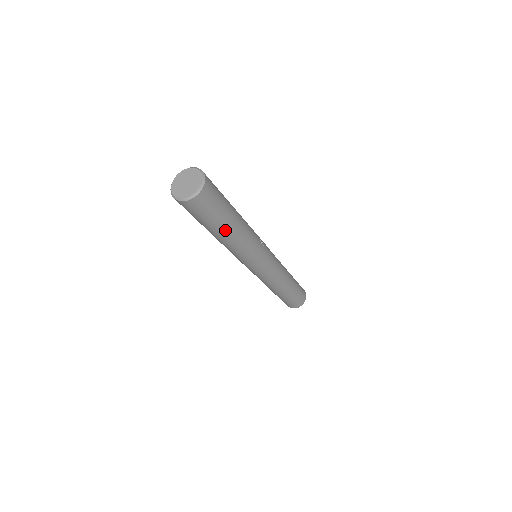
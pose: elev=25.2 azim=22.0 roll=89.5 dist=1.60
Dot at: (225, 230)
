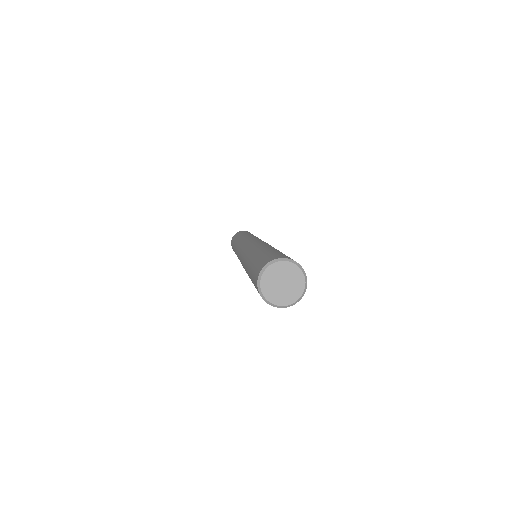
Dot at: occluded
